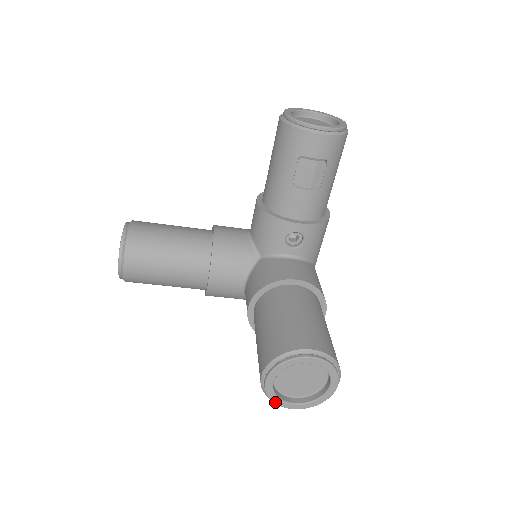
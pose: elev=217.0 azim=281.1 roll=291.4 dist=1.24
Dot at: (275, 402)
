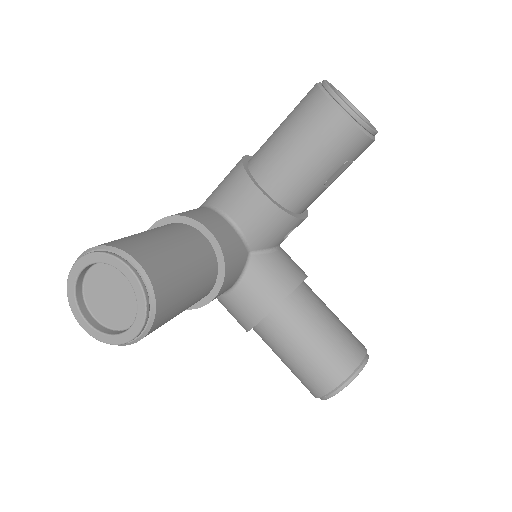
Dot at: (323, 399)
